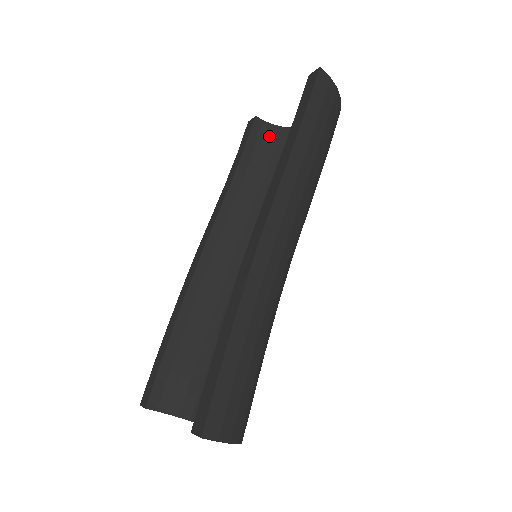
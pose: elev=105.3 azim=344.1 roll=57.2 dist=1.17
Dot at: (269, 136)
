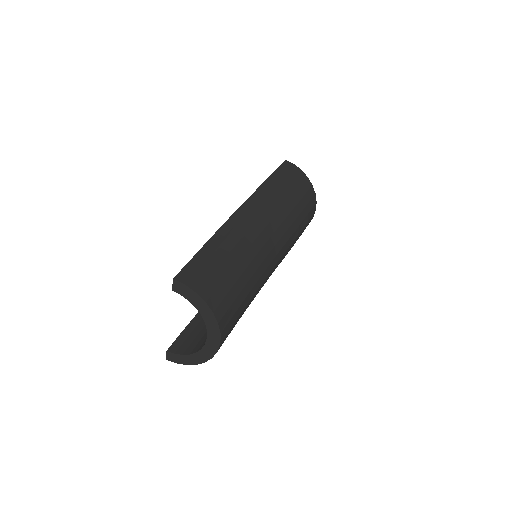
Dot at: occluded
